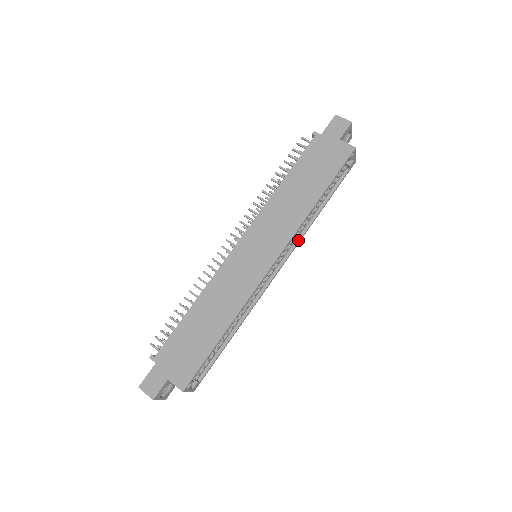
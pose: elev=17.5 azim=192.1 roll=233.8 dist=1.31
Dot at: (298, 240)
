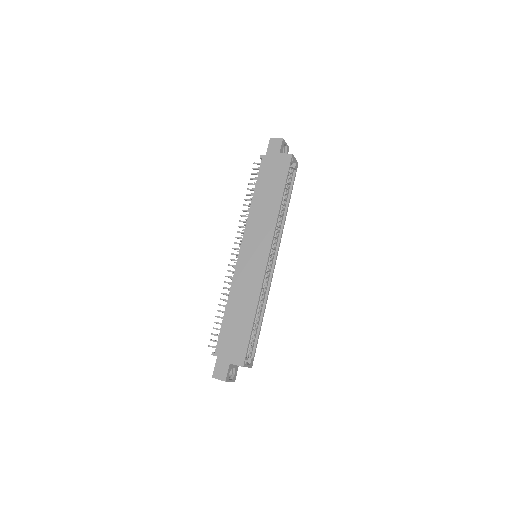
Dot at: (281, 233)
